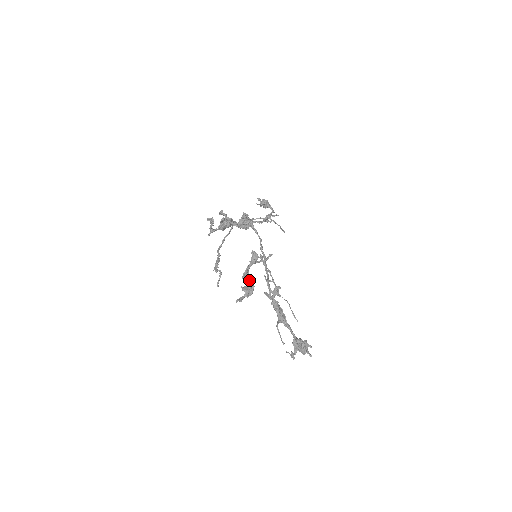
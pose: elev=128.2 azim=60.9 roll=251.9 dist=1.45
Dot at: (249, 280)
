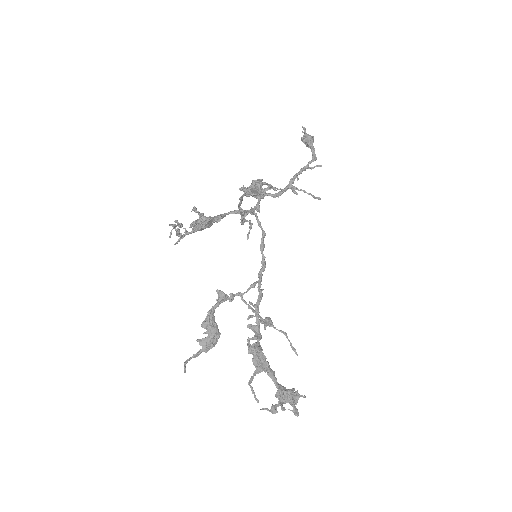
Dot at: (210, 330)
